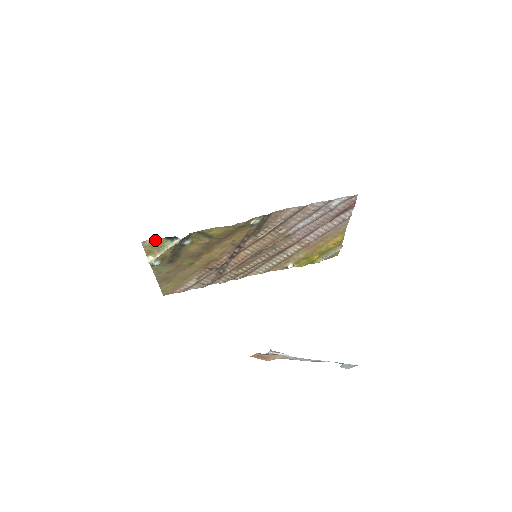
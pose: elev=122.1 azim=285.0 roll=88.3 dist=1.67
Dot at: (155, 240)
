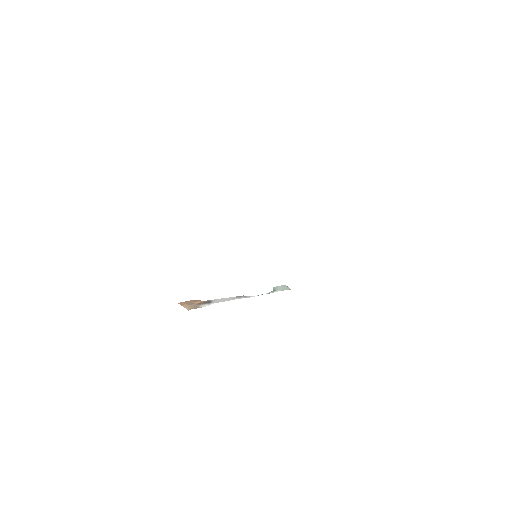
Dot at: occluded
